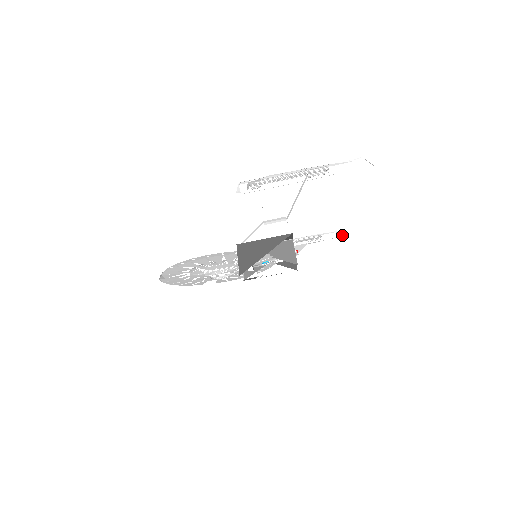
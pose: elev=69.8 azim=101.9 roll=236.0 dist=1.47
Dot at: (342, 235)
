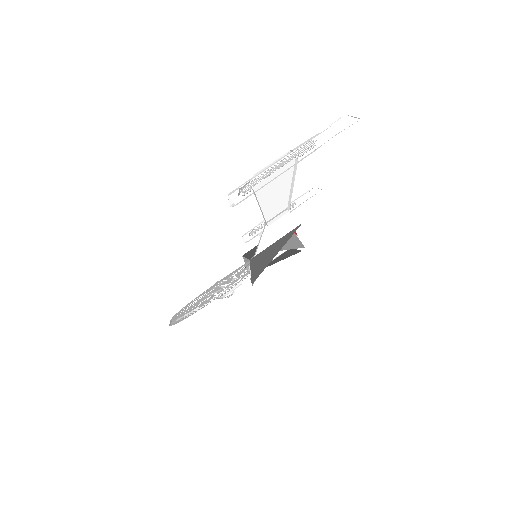
Dot at: (314, 193)
